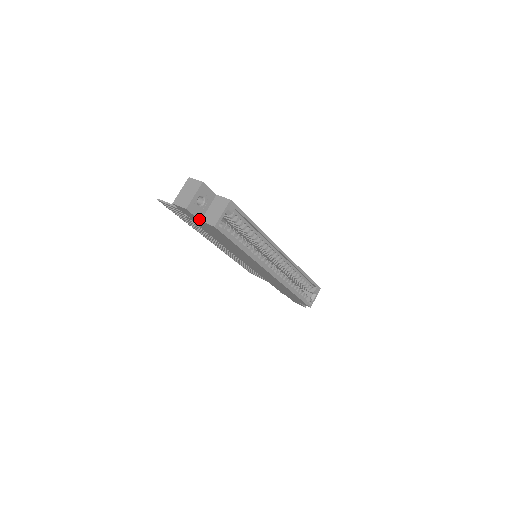
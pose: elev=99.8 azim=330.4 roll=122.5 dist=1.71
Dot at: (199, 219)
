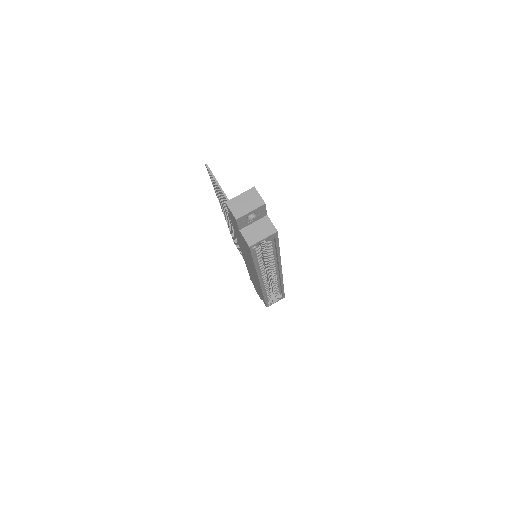
Dot at: (239, 228)
